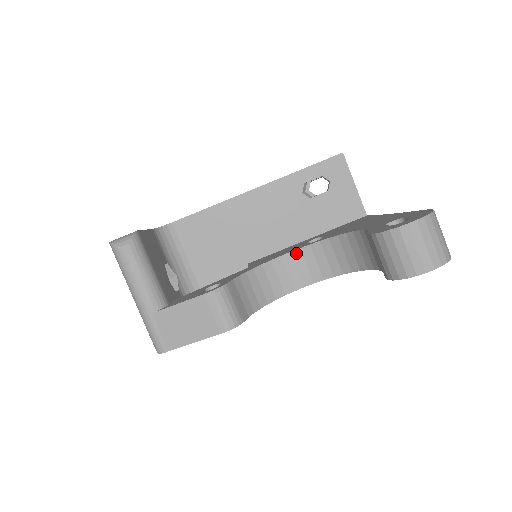
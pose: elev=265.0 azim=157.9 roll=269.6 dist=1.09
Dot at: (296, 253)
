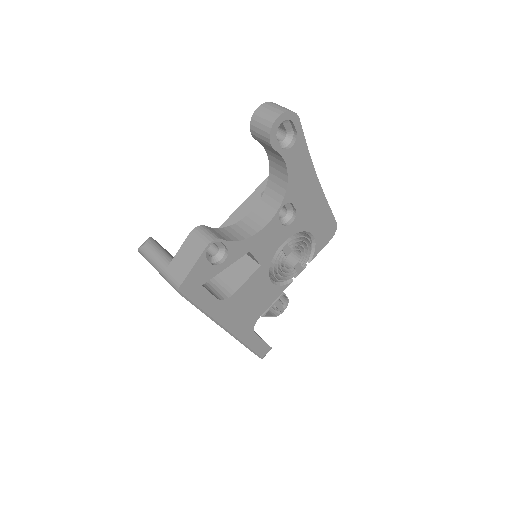
Dot at: (255, 209)
